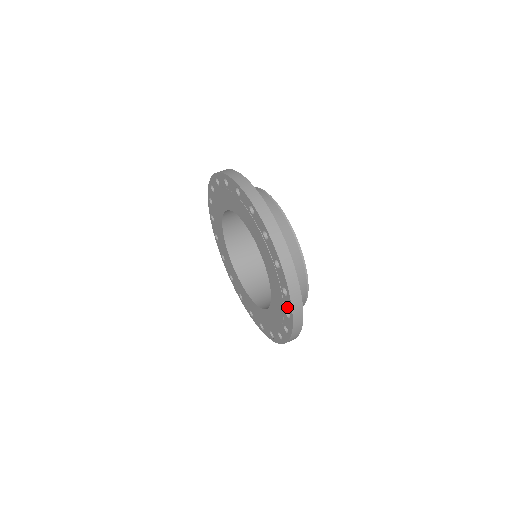
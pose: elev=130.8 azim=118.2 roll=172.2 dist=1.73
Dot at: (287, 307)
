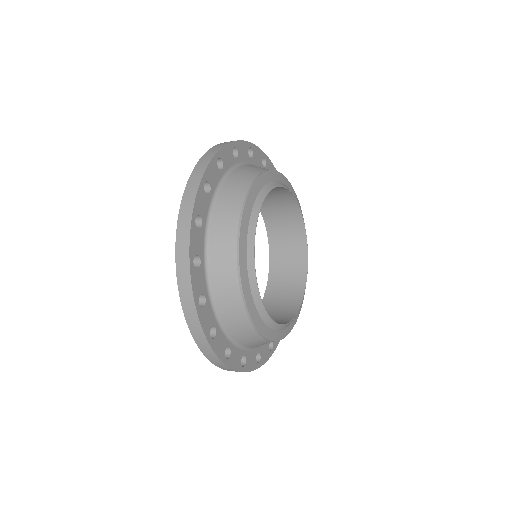
Dot at: occluded
